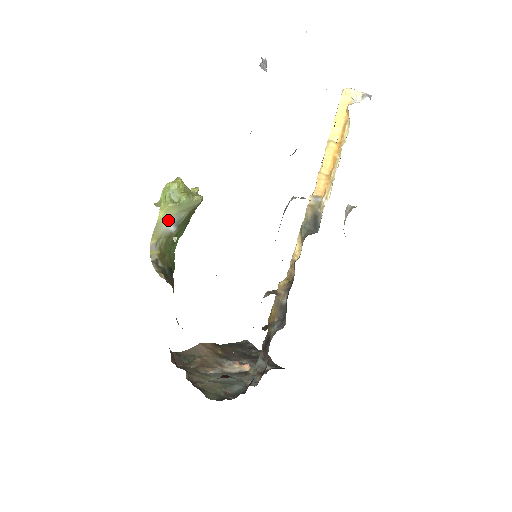
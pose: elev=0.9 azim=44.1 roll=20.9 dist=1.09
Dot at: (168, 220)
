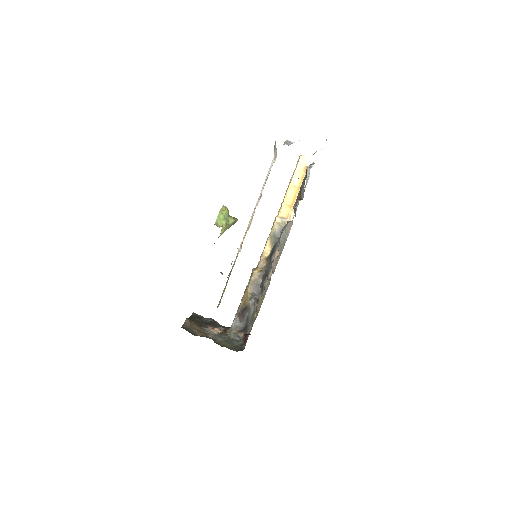
Dot at: (220, 235)
